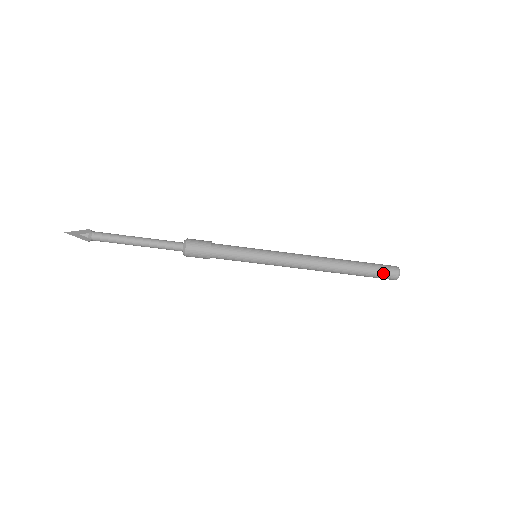
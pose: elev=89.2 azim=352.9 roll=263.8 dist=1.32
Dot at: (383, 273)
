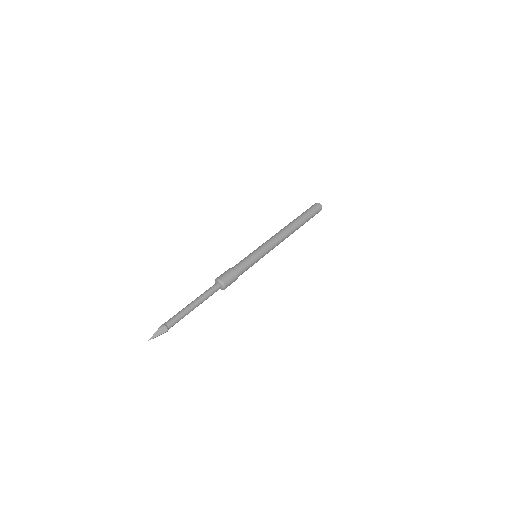
Dot at: (313, 208)
